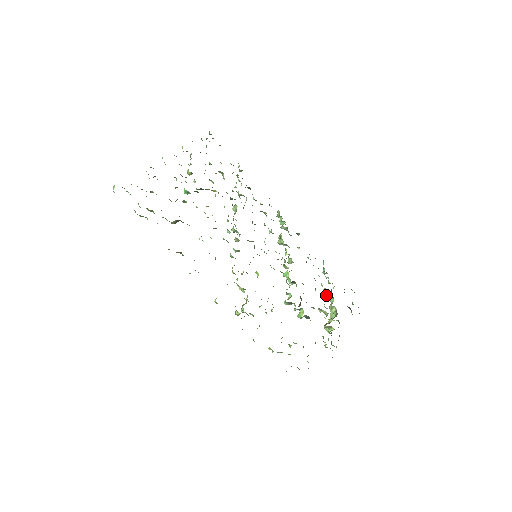
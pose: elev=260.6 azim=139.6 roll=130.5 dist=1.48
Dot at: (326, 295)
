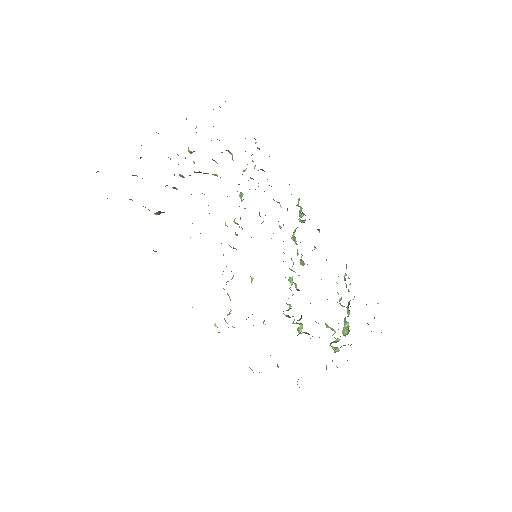
Dot at: (342, 306)
